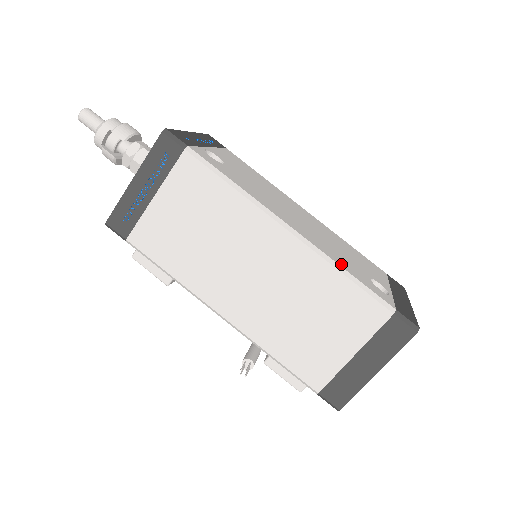
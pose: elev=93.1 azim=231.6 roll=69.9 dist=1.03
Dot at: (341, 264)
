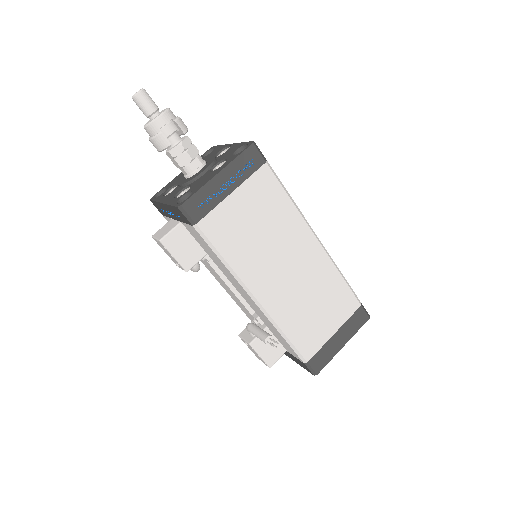
Dot at: occluded
